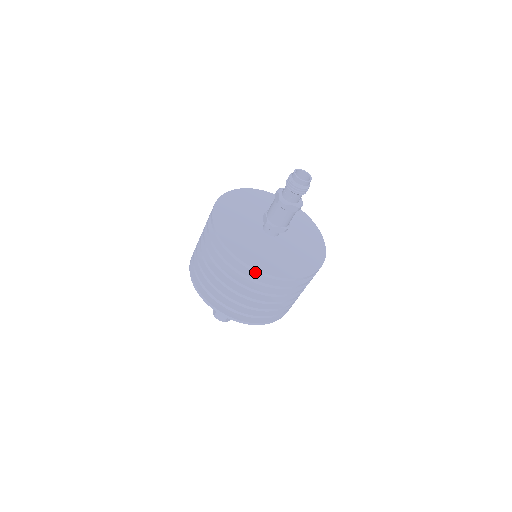
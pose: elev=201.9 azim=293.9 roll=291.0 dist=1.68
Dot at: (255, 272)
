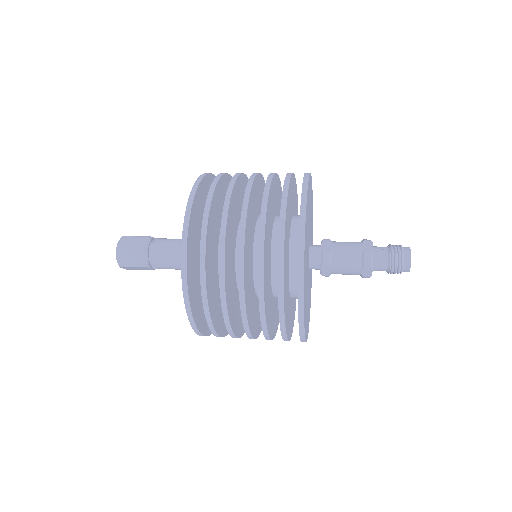
Dot at: occluded
